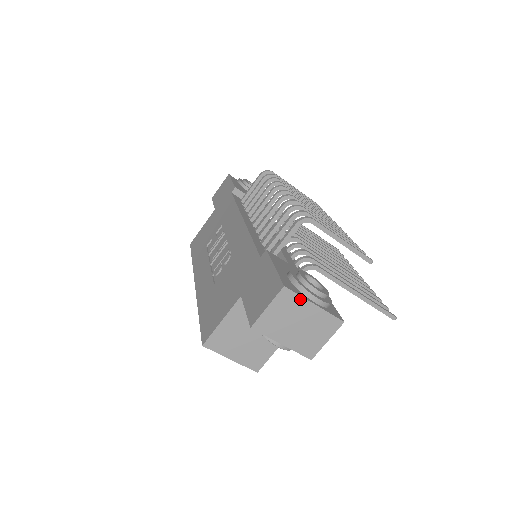
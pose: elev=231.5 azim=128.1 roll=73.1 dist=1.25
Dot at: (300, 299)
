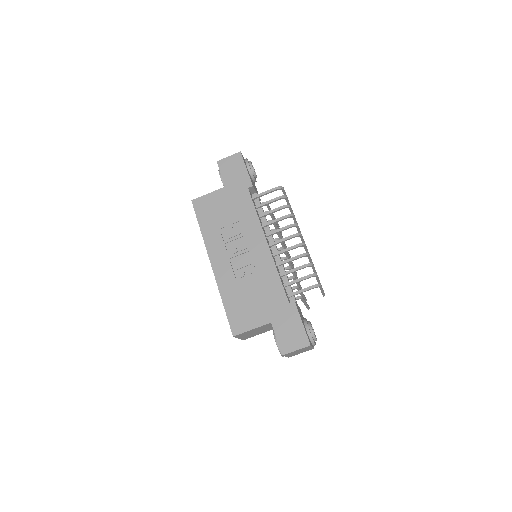
Dot at: occluded
